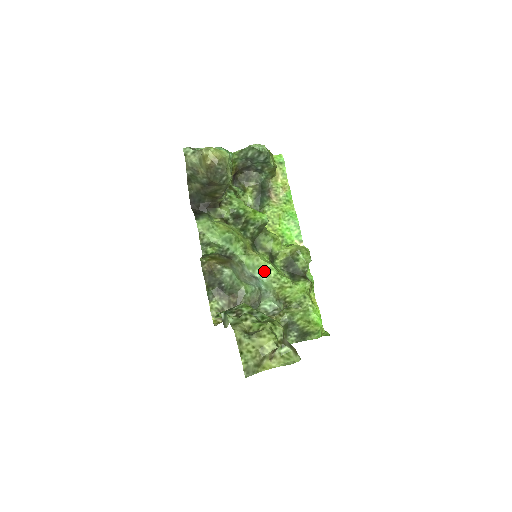
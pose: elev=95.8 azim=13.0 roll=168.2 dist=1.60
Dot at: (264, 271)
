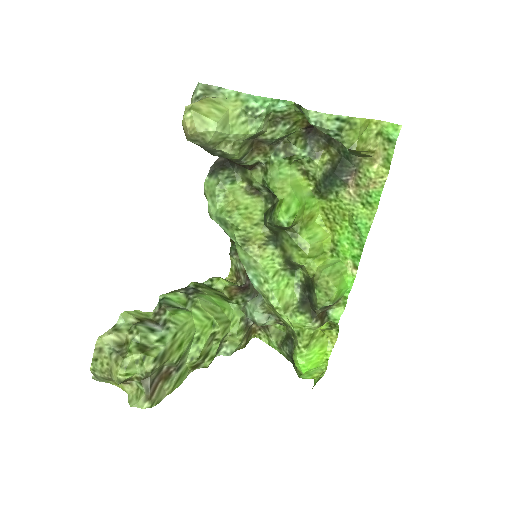
Dot at: (259, 277)
